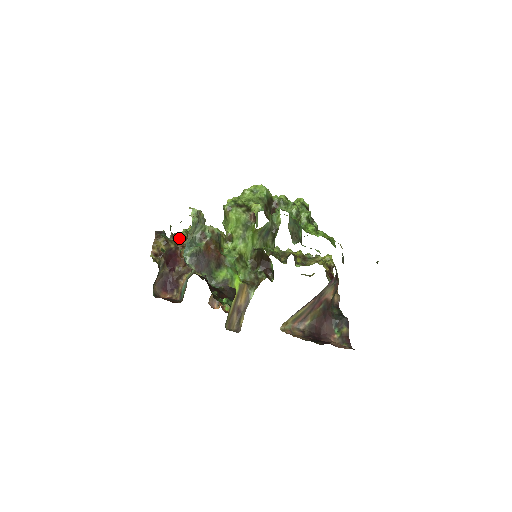
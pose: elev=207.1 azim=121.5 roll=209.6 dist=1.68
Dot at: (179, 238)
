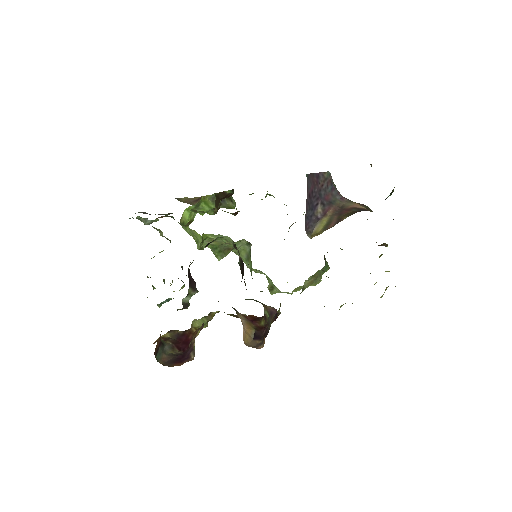
Dot at: occluded
